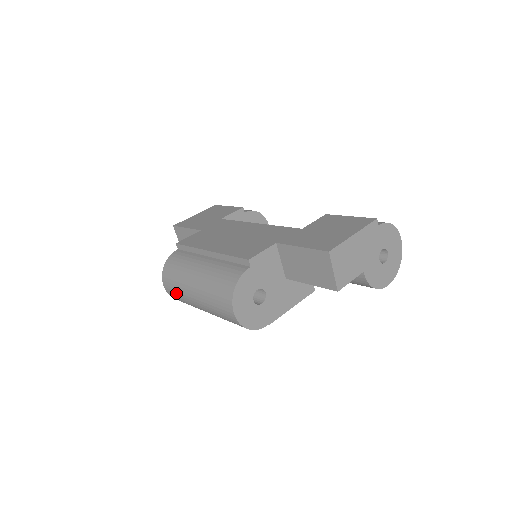
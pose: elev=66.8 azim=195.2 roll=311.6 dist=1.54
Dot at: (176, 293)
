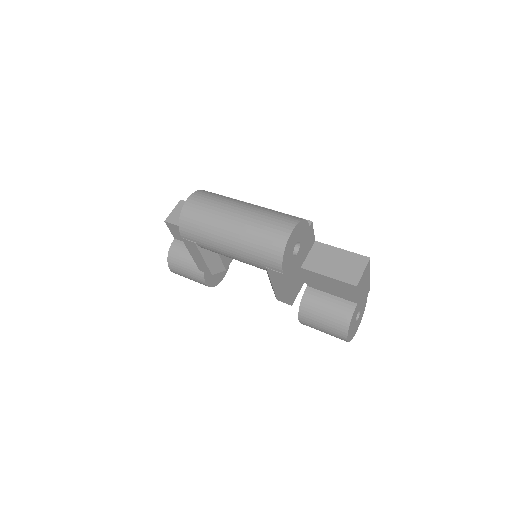
Dot at: (205, 206)
